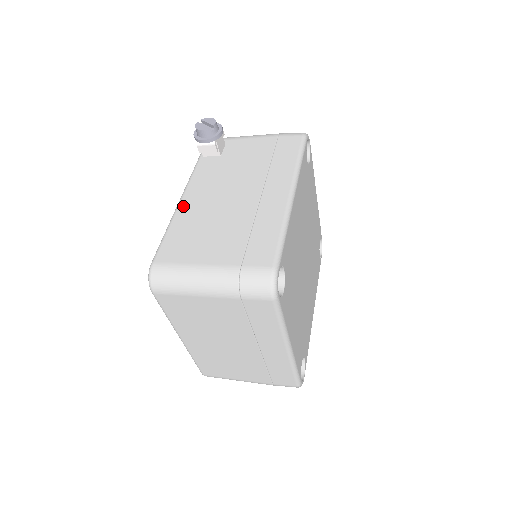
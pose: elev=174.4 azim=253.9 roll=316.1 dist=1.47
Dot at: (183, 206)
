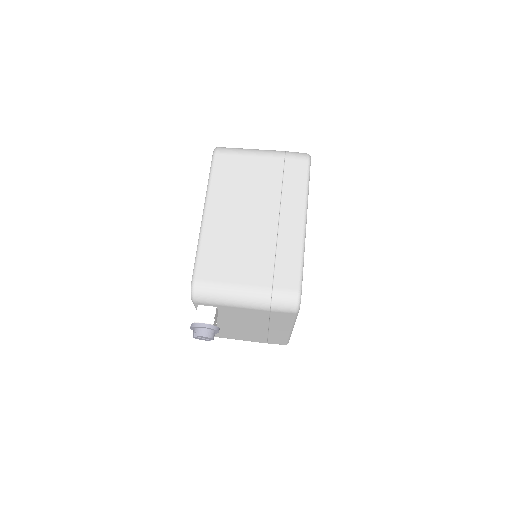
Dot at: occluded
